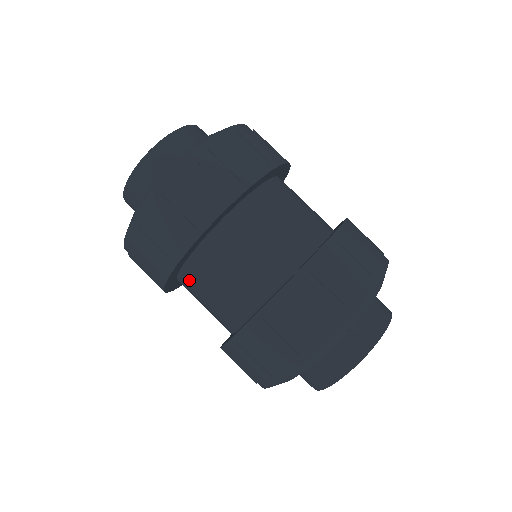
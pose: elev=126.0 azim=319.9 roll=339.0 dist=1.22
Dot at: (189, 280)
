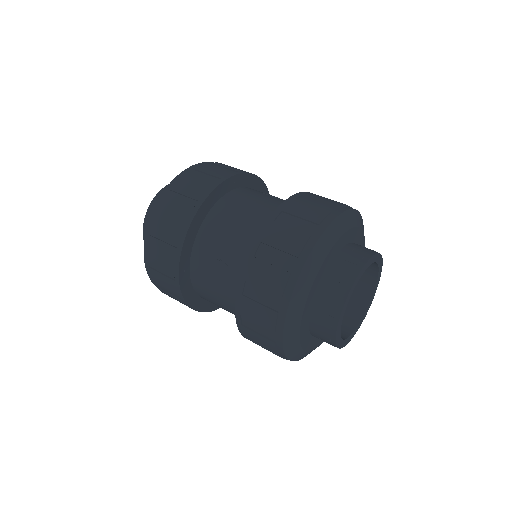
Dot at: (204, 243)
